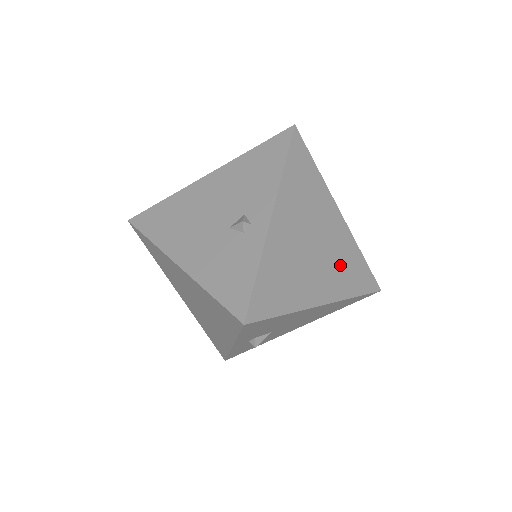
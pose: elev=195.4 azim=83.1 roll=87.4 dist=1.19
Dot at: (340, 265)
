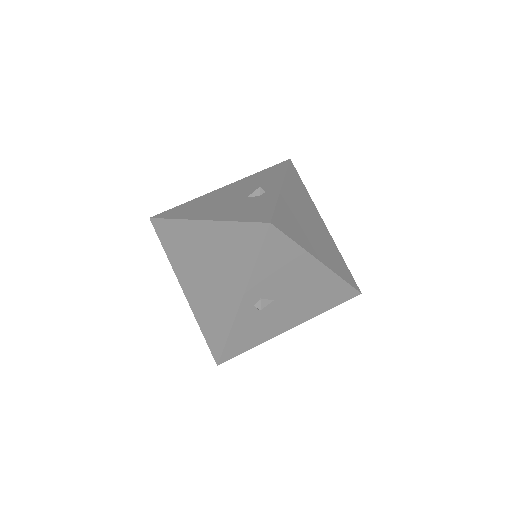
Dot at: (330, 251)
